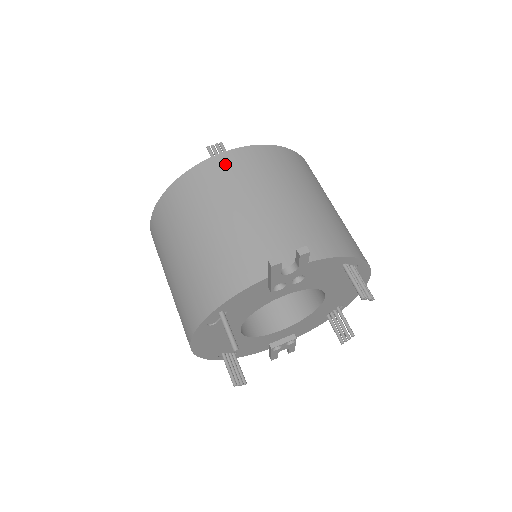
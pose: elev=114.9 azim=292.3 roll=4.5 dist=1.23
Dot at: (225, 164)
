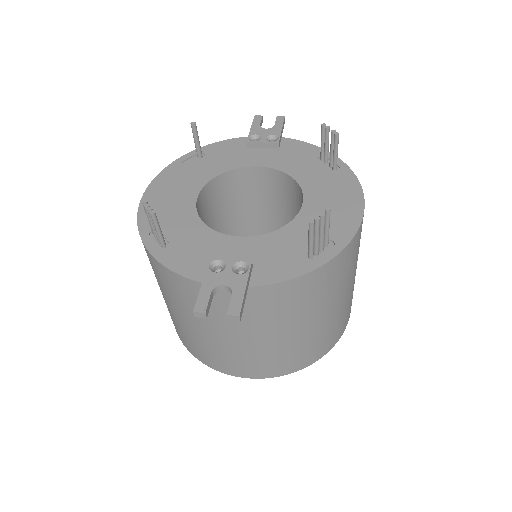
Dot at: occluded
